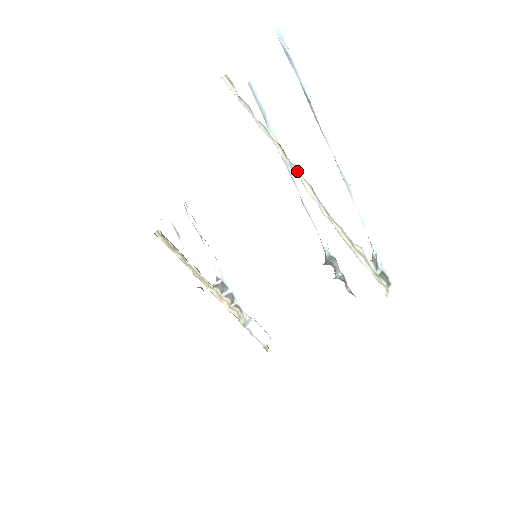
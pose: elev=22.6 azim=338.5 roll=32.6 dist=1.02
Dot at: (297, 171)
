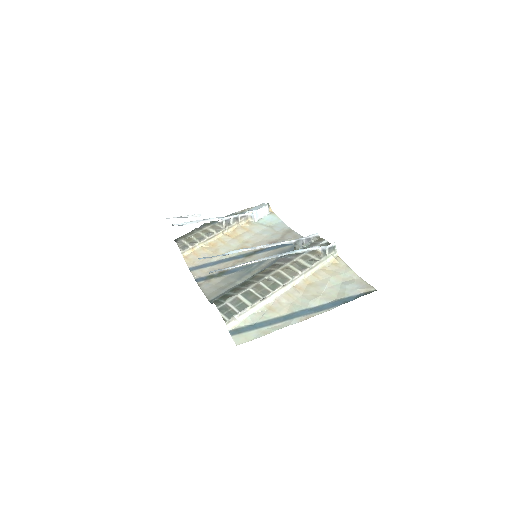
Dot at: (274, 293)
